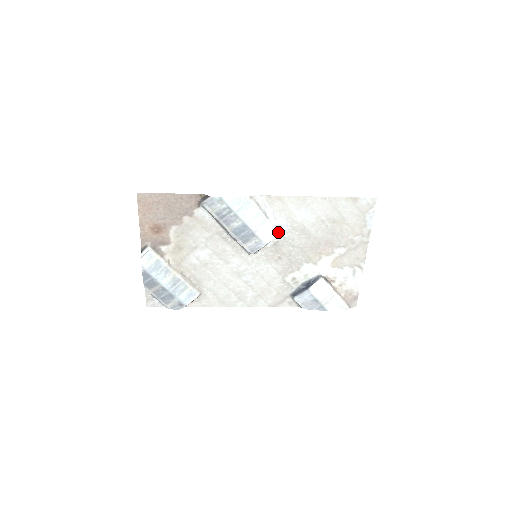
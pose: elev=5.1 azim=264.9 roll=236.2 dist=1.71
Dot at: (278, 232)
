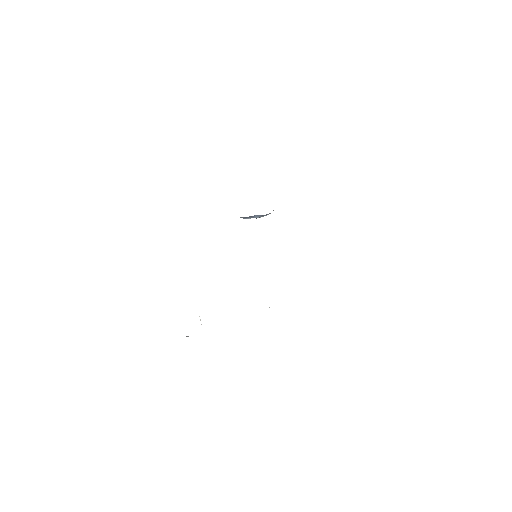
Dot at: occluded
